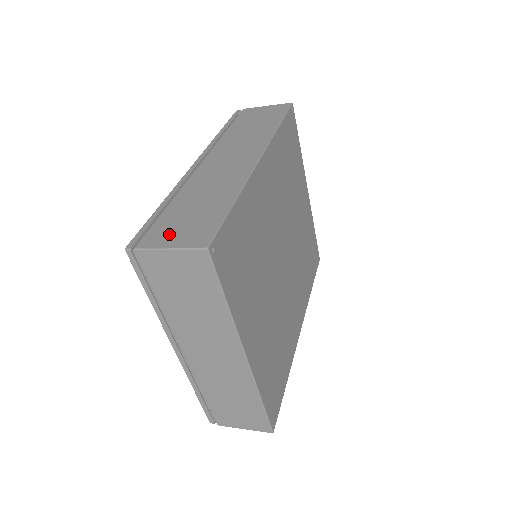
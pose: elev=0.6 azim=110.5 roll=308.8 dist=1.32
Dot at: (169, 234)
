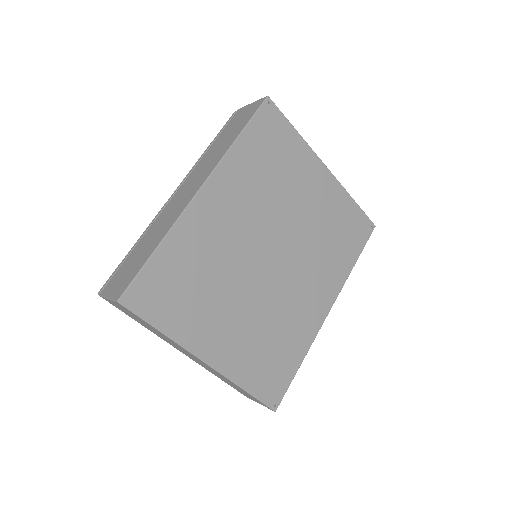
Dot at: (115, 282)
